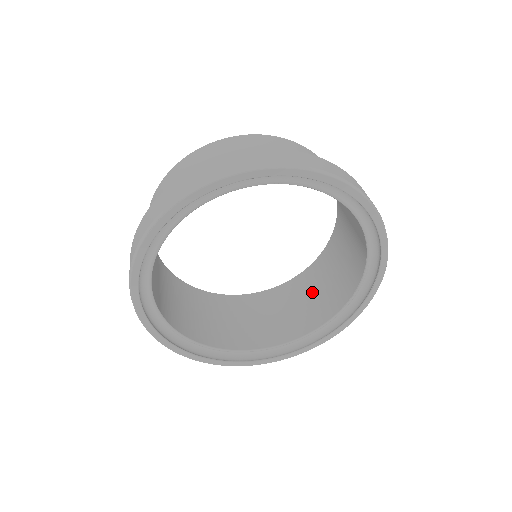
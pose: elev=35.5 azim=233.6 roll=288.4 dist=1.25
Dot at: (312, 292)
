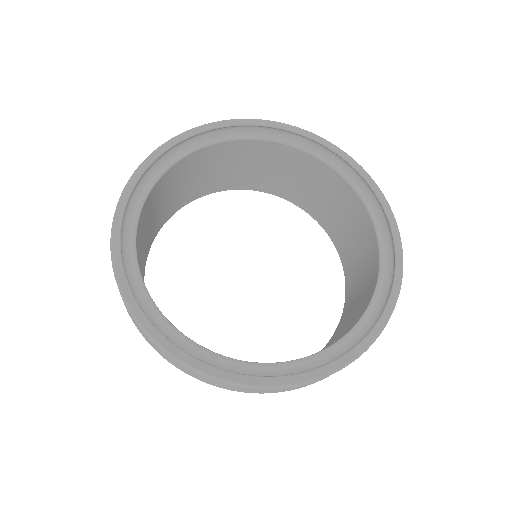
Dot at: (356, 299)
